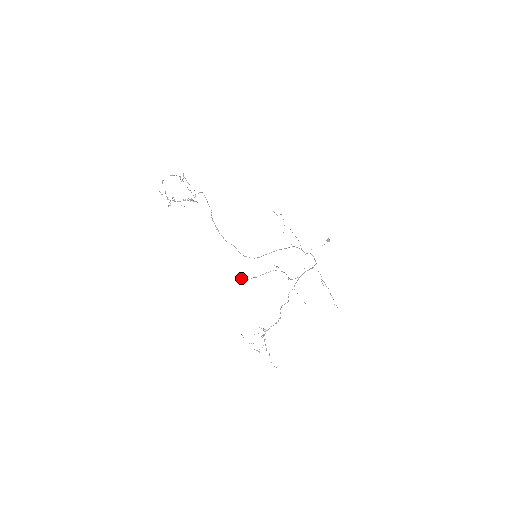
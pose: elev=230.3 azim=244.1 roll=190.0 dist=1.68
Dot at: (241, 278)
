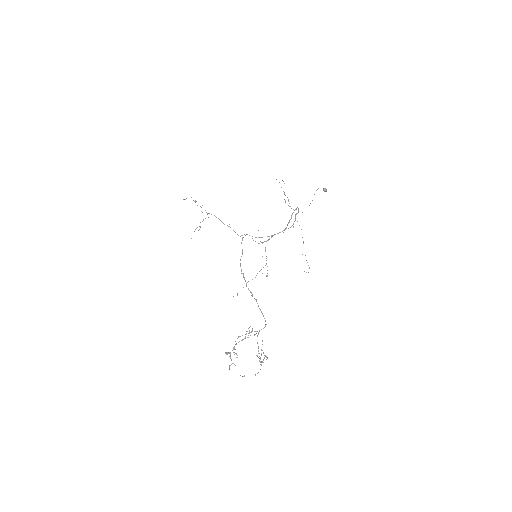
Dot at: occluded
